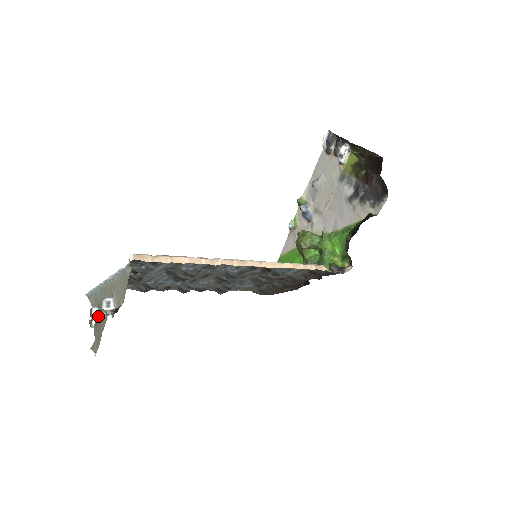
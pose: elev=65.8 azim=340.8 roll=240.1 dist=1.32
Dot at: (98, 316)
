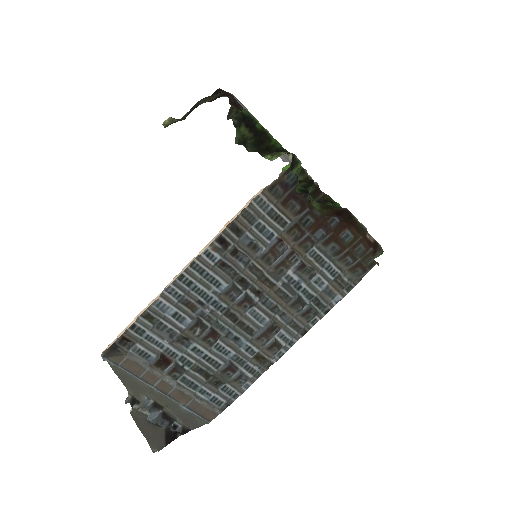
Dot at: (146, 419)
